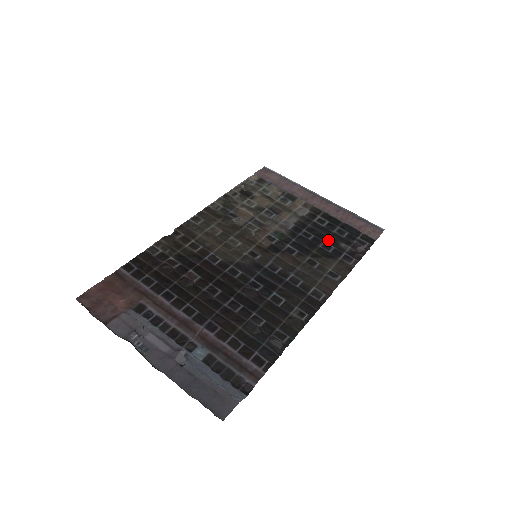
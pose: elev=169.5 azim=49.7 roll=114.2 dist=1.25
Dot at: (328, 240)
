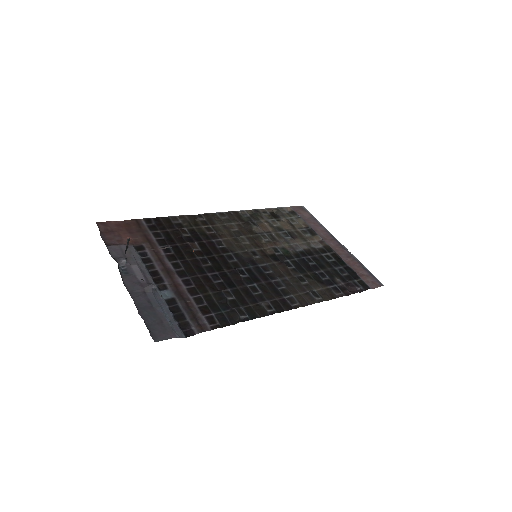
Dot at: (326, 271)
